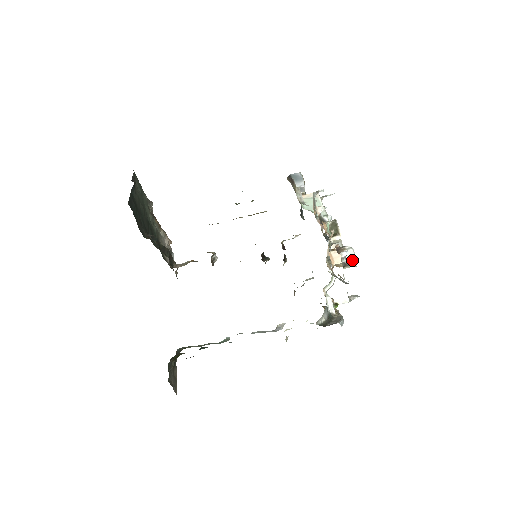
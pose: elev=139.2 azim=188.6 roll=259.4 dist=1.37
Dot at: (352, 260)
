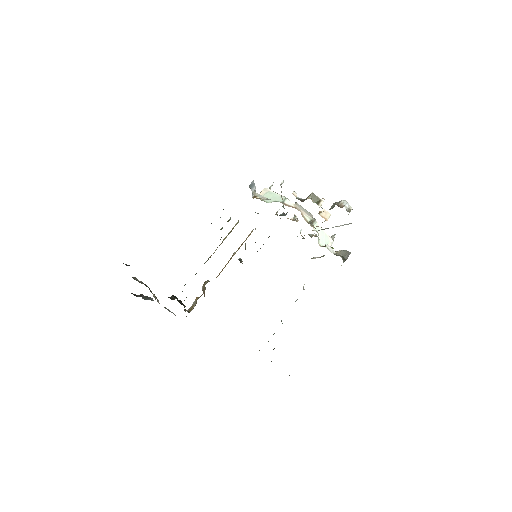
Dot at: (349, 207)
